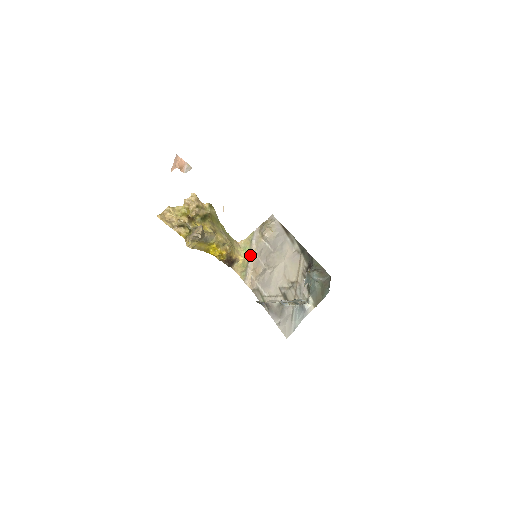
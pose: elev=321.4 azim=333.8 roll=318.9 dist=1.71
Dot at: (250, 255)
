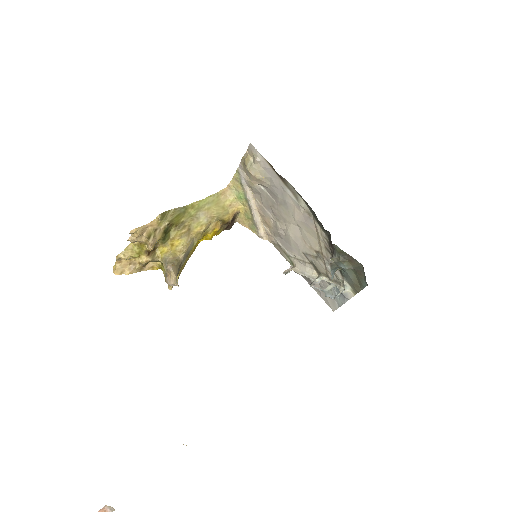
Dot at: (249, 204)
